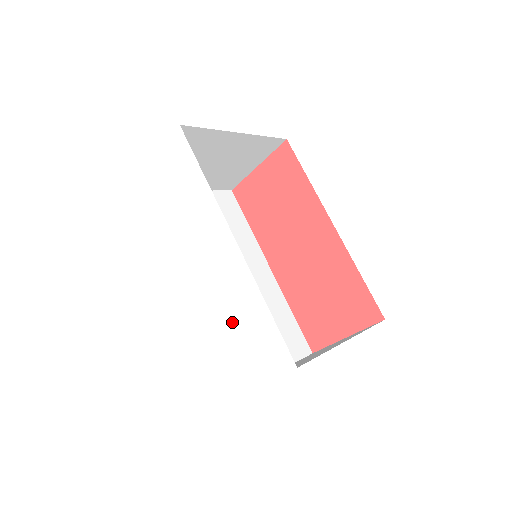
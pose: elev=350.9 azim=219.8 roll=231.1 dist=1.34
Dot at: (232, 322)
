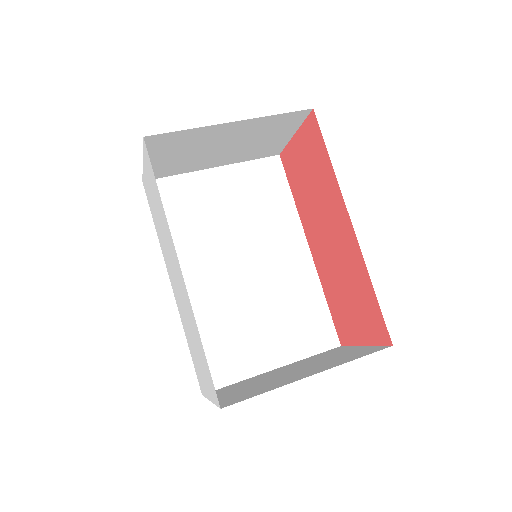
Dot at: (194, 339)
